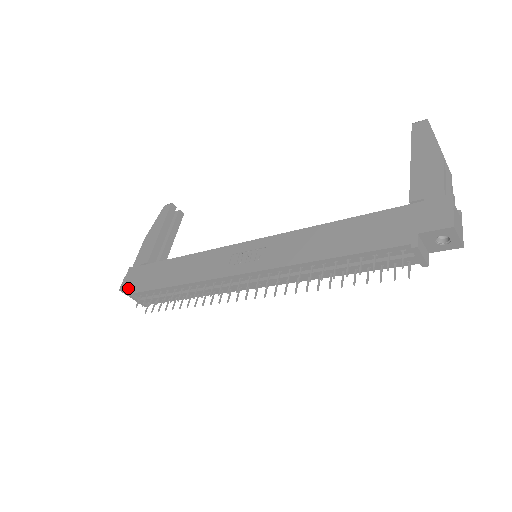
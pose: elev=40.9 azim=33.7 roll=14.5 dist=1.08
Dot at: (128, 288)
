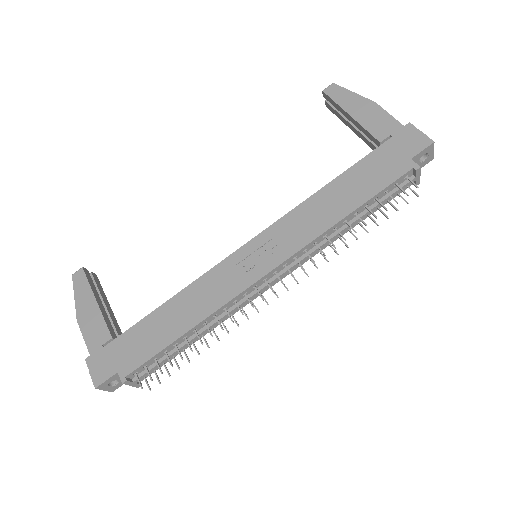
Dot at: (110, 377)
